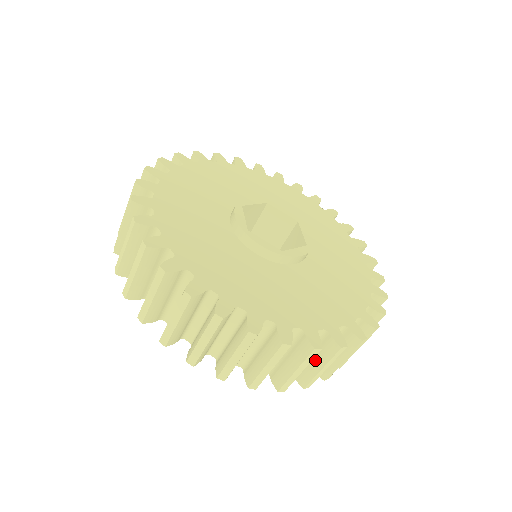
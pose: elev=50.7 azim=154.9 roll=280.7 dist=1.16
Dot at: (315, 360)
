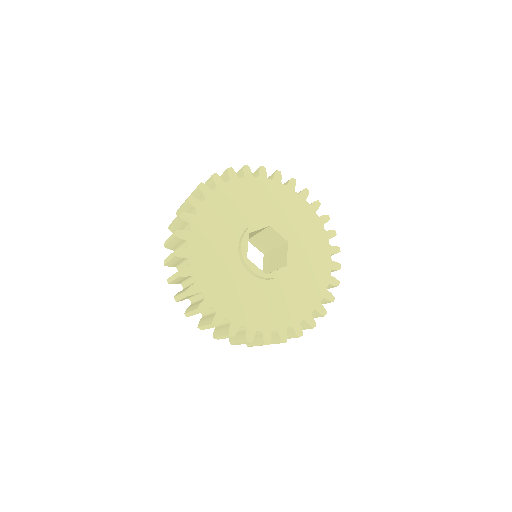
Dot at: occluded
